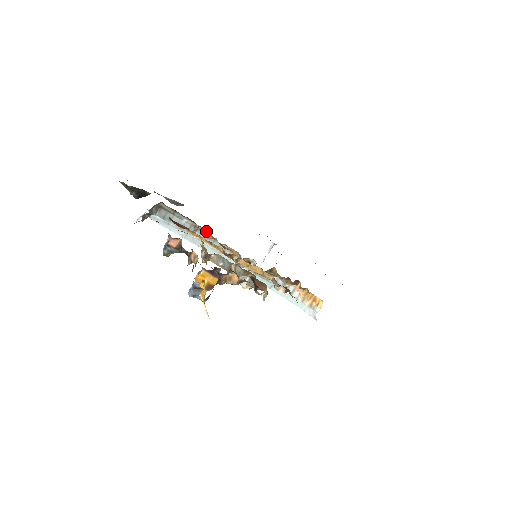
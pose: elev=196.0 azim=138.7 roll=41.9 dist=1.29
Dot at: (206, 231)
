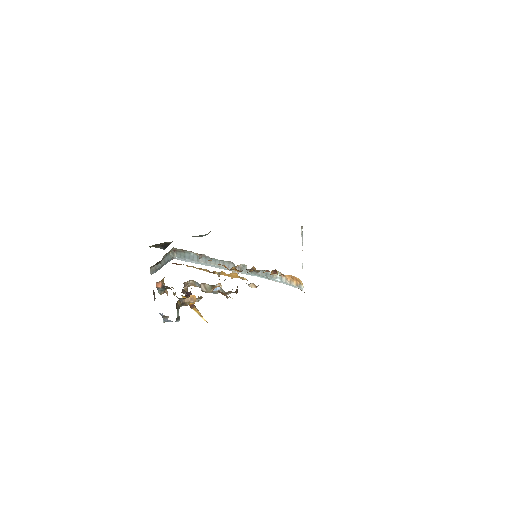
Dot at: (206, 256)
